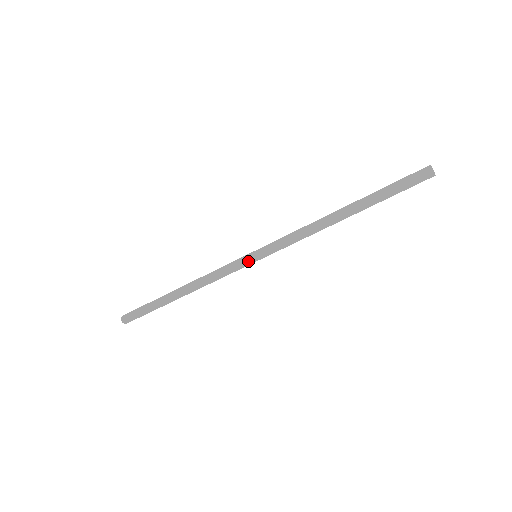
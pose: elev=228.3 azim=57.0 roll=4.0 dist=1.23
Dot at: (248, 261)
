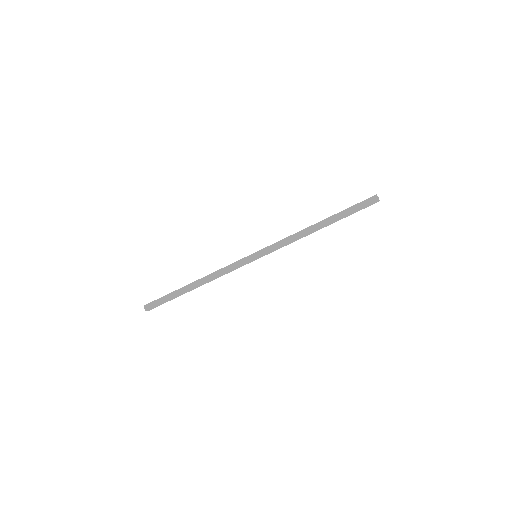
Dot at: (251, 260)
